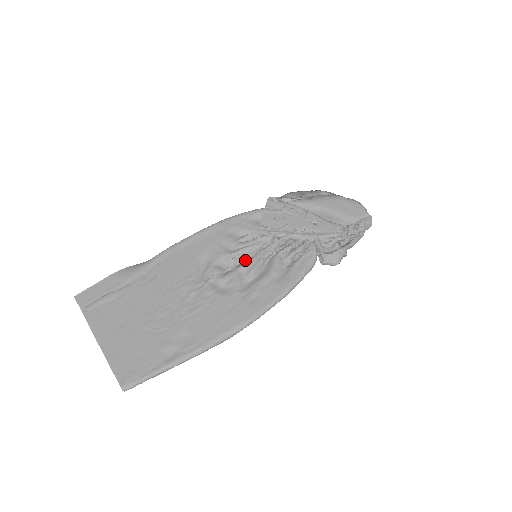
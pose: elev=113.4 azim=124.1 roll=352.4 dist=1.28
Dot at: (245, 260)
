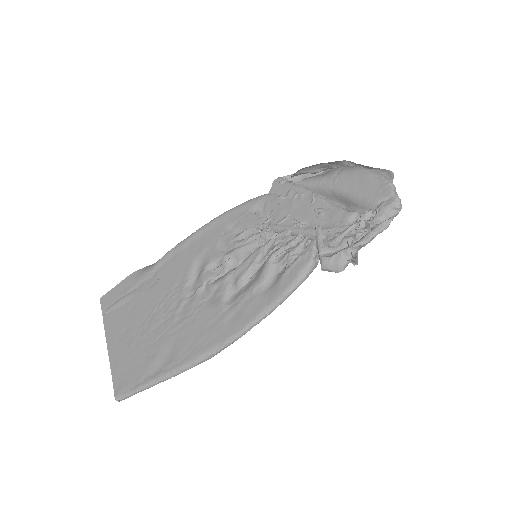
Dot at: (240, 262)
